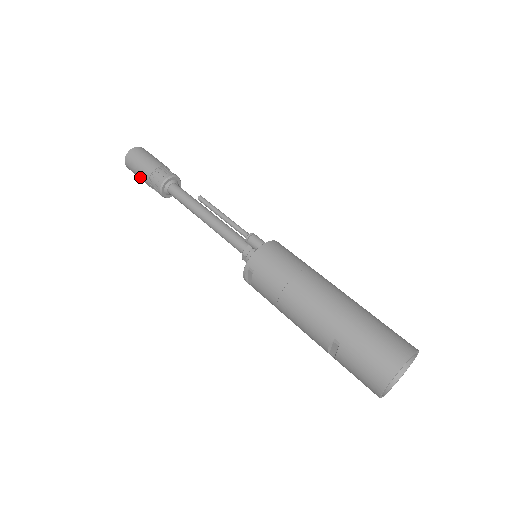
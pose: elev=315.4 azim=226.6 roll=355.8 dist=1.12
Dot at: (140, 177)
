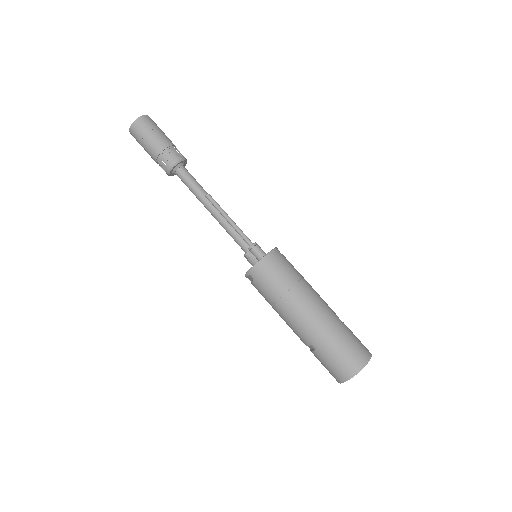
Dot at: occluded
